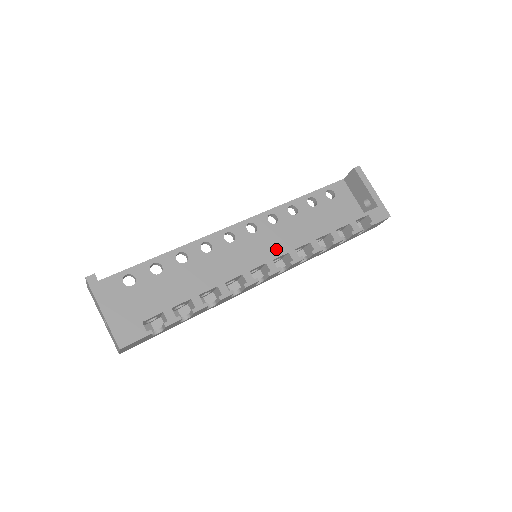
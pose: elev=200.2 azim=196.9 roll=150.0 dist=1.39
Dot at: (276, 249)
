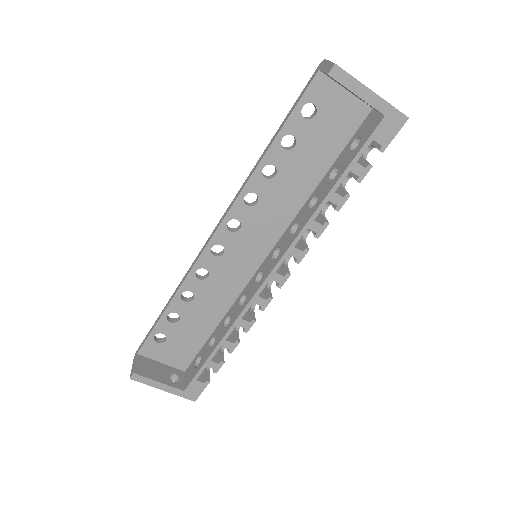
Dot at: (273, 230)
